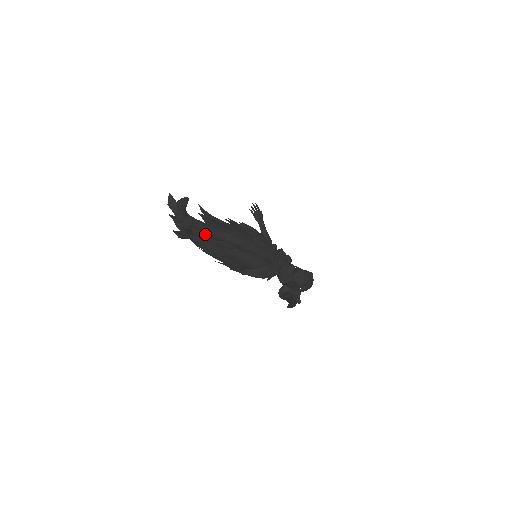
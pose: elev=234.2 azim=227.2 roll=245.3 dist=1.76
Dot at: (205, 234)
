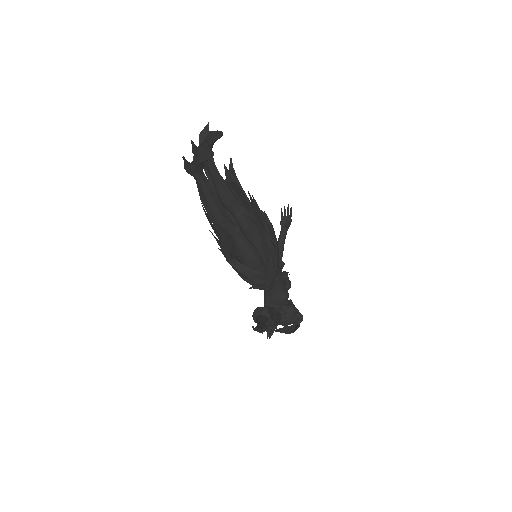
Dot at: (217, 191)
